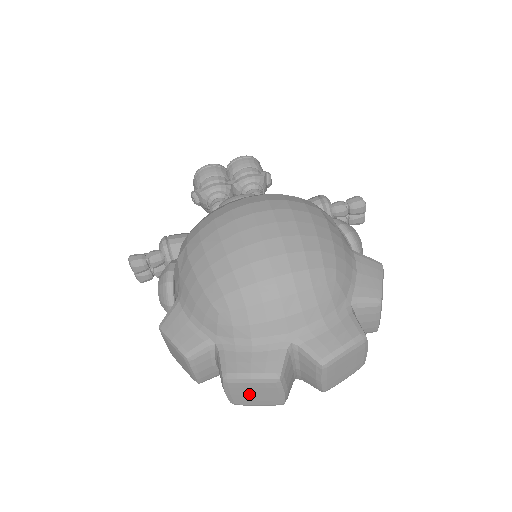
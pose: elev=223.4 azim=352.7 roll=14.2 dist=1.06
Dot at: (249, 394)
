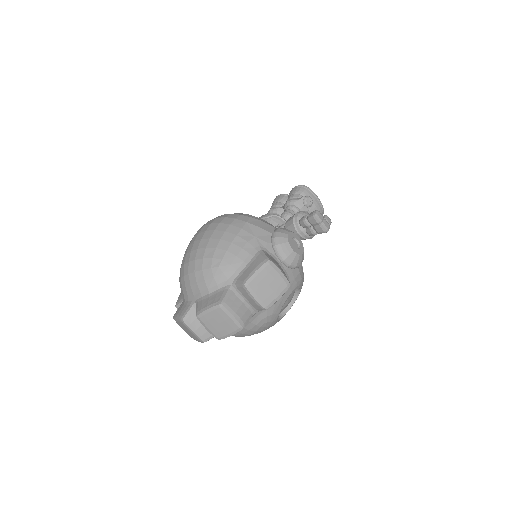
Dot at: (186, 330)
